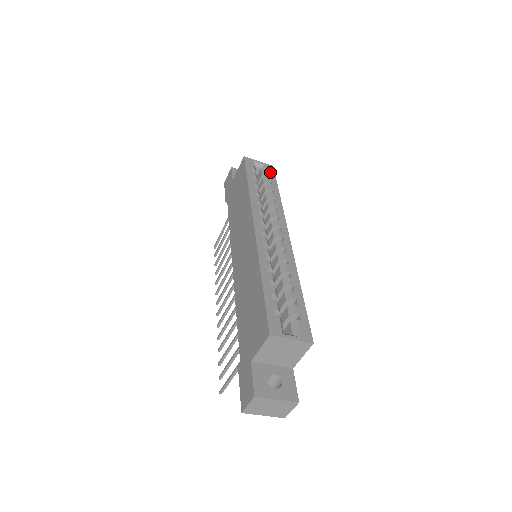
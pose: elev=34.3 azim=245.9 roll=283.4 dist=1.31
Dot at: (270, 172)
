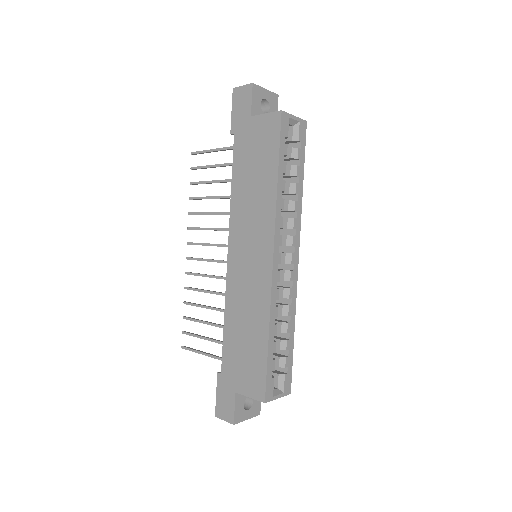
Dot at: (302, 138)
